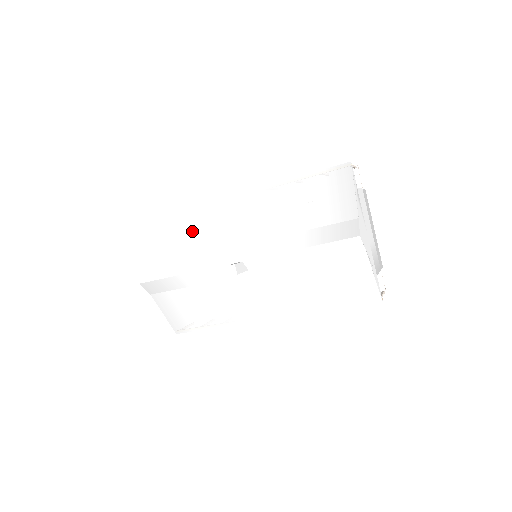
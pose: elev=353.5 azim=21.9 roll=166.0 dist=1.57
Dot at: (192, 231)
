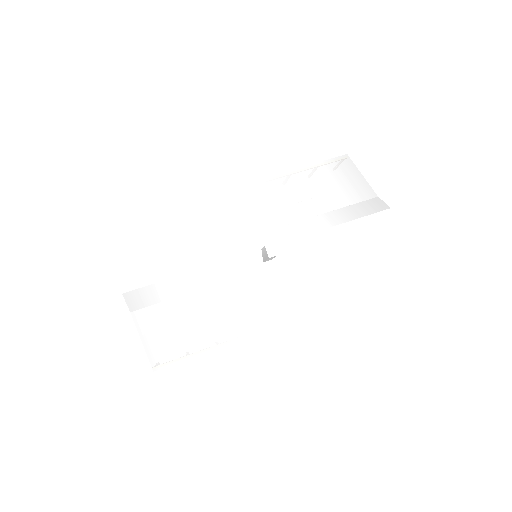
Dot at: (182, 228)
